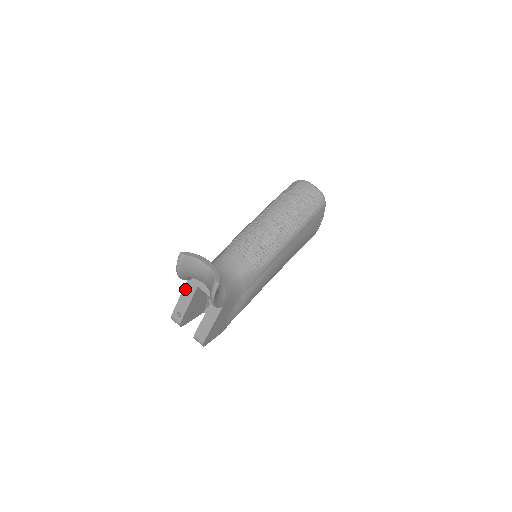
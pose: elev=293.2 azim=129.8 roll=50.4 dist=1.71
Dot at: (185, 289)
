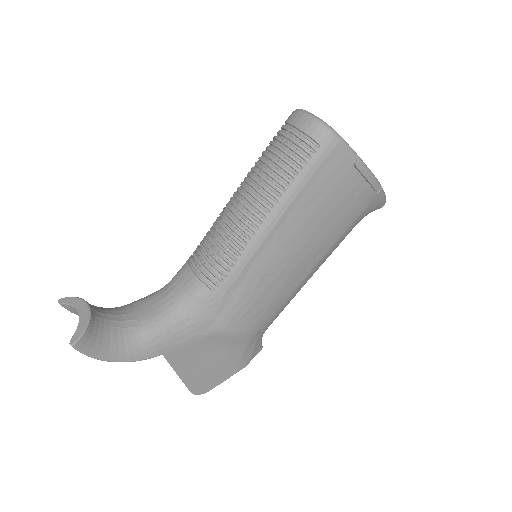
Dot at: occluded
